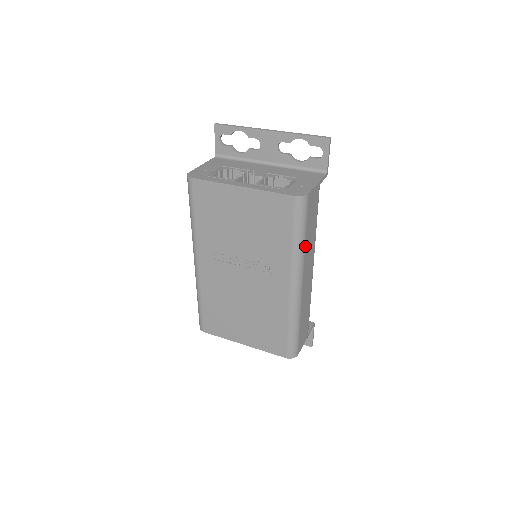
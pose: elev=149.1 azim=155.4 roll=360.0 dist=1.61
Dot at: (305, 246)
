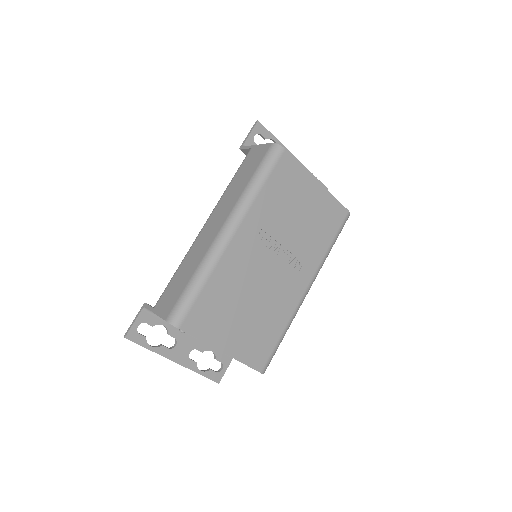
Dot at: occluded
